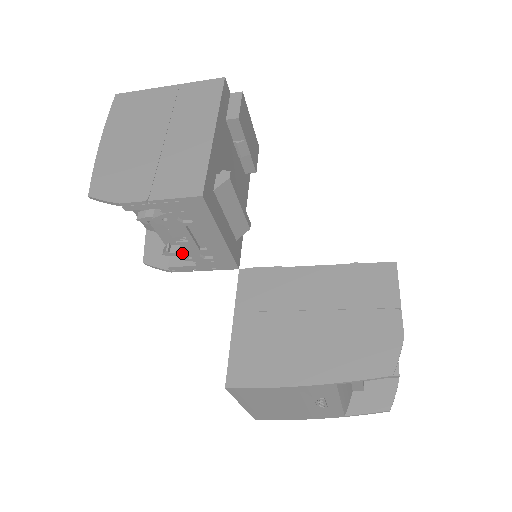
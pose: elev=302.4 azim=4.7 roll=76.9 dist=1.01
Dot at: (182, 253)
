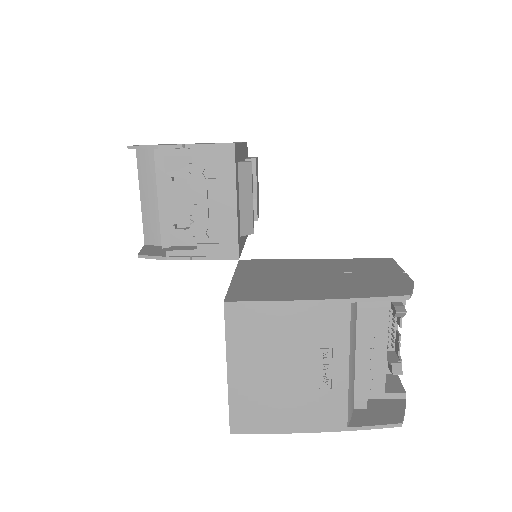
Dot at: (189, 228)
